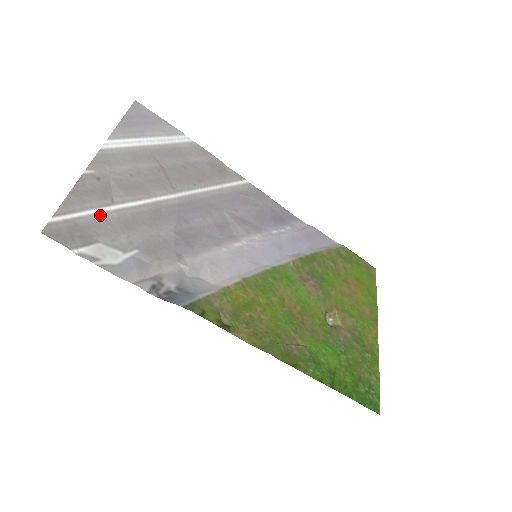
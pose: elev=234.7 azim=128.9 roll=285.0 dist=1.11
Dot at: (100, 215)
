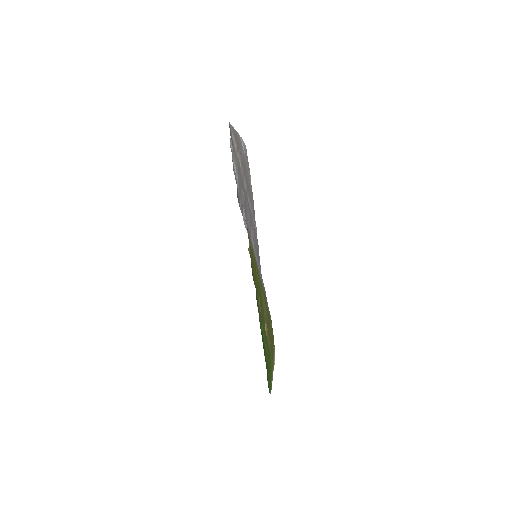
Dot at: (235, 150)
